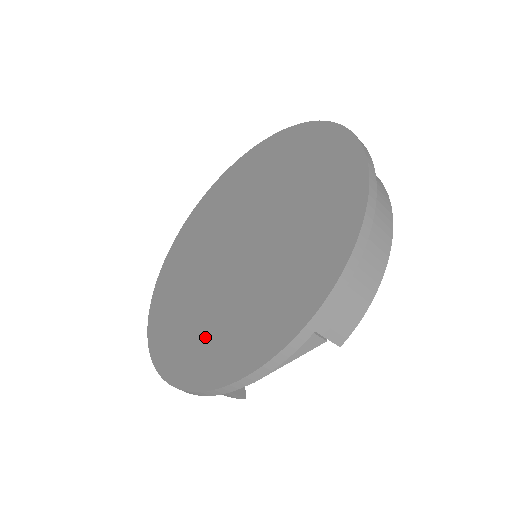
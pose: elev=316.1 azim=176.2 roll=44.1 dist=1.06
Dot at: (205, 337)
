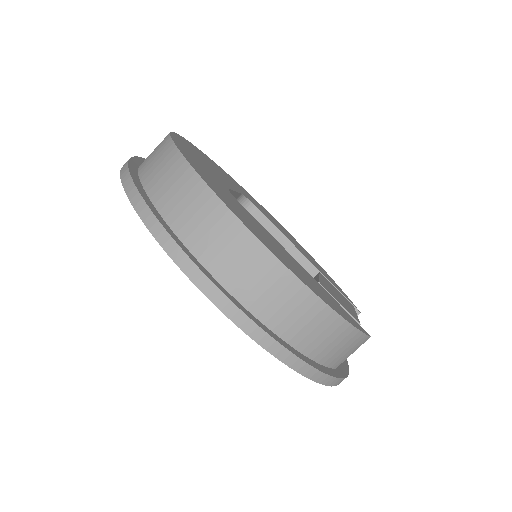
Dot at: occluded
